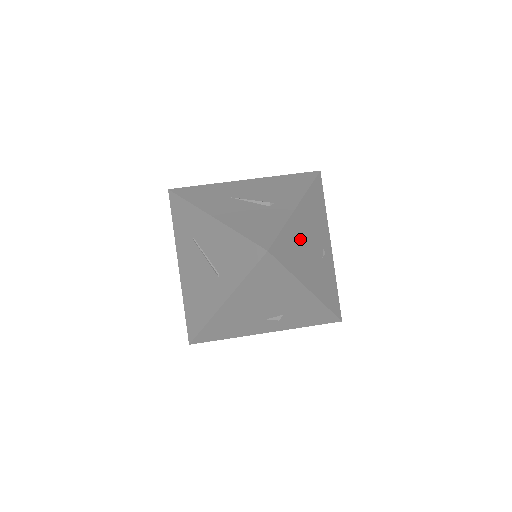
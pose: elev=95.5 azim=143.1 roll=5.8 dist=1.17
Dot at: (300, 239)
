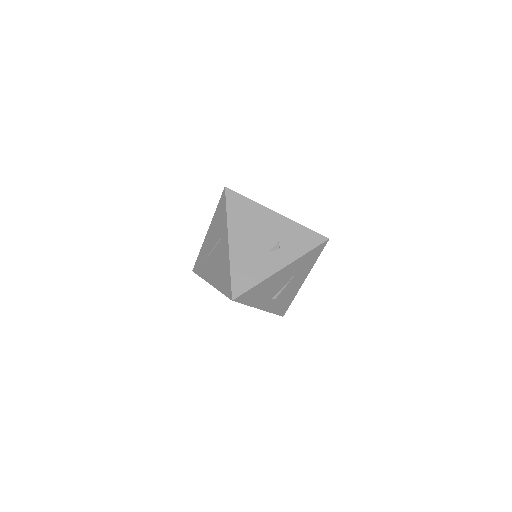
Dot at: occluded
